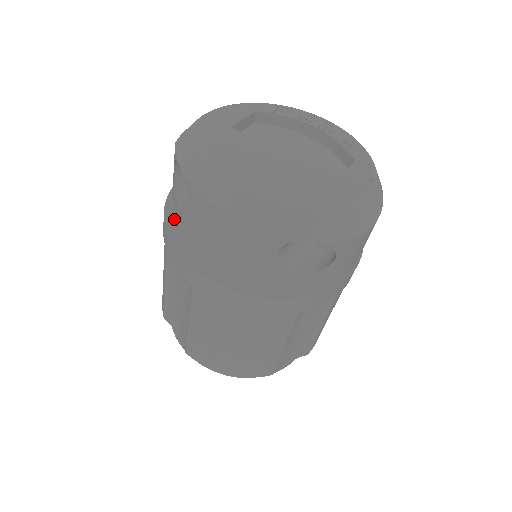
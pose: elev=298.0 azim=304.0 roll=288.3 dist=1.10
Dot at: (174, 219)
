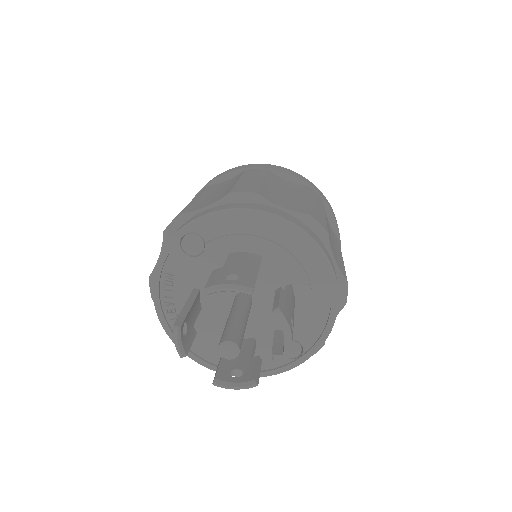
Dot at: occluded
